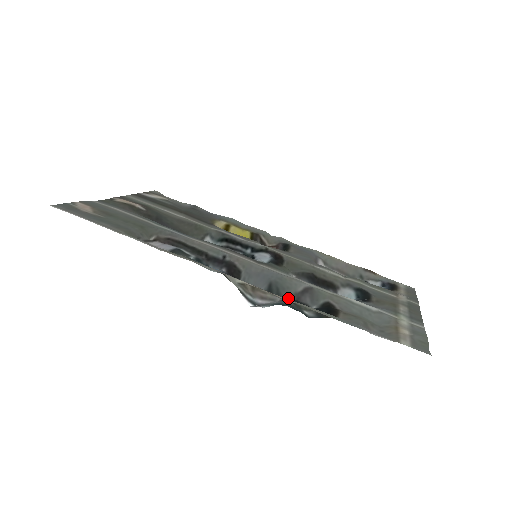
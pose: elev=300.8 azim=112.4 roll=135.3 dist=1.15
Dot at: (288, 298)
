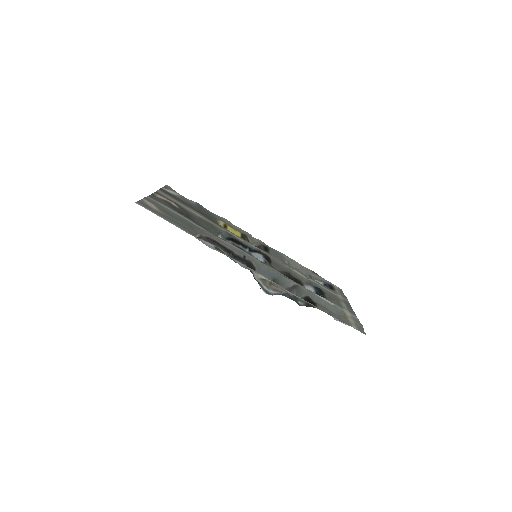
Dot at: occluded
